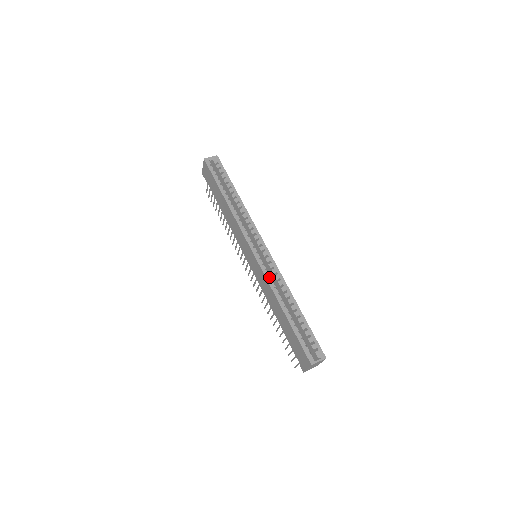
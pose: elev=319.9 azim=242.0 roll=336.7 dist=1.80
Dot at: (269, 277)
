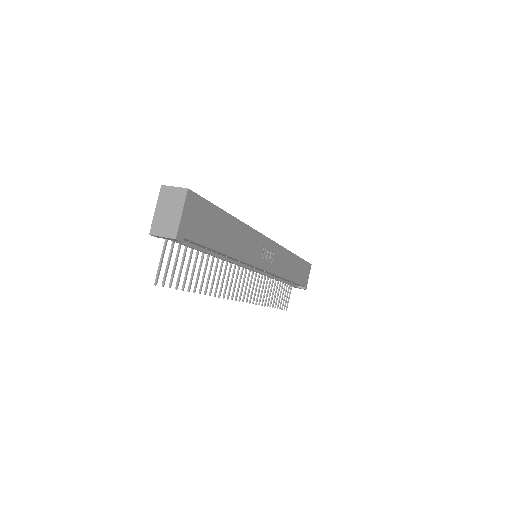
Dot at: occluded
